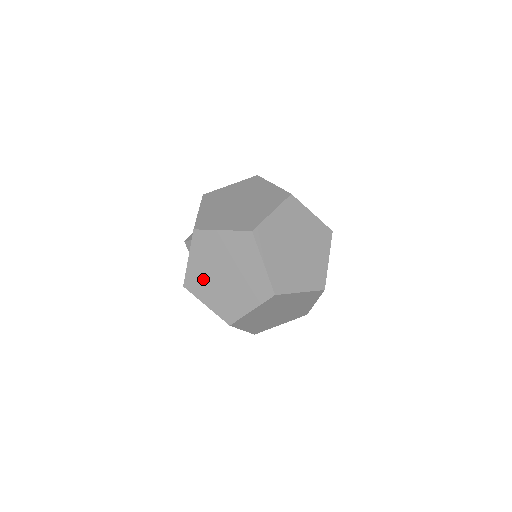
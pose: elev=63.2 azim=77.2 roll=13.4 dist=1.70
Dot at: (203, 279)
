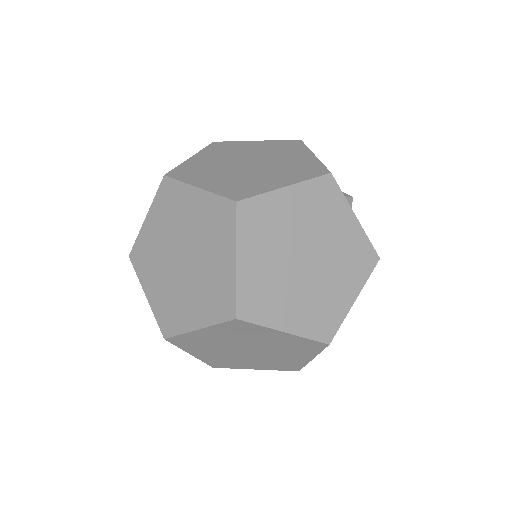
Dot at: (227, 359)
